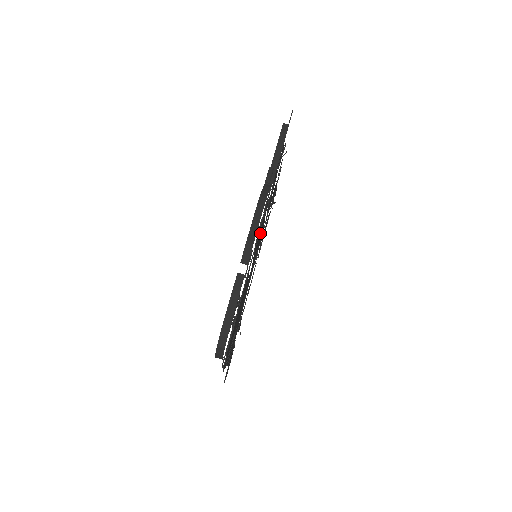
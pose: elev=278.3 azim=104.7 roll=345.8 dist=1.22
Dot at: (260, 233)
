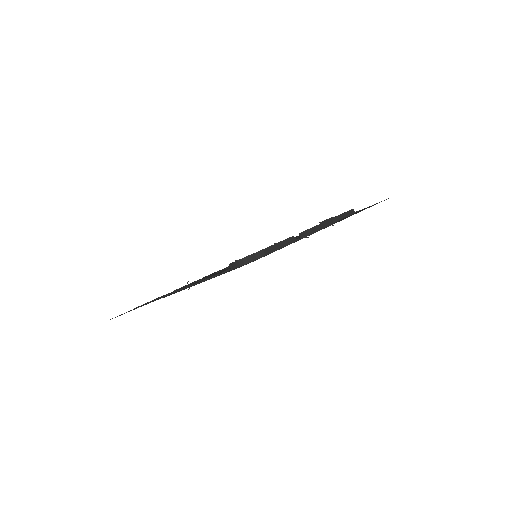
Dot at: occluded
